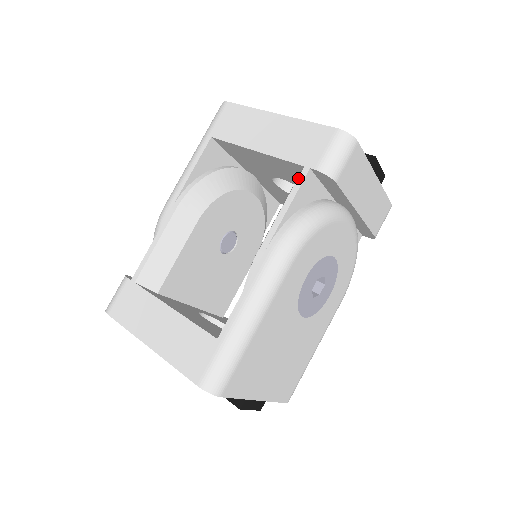
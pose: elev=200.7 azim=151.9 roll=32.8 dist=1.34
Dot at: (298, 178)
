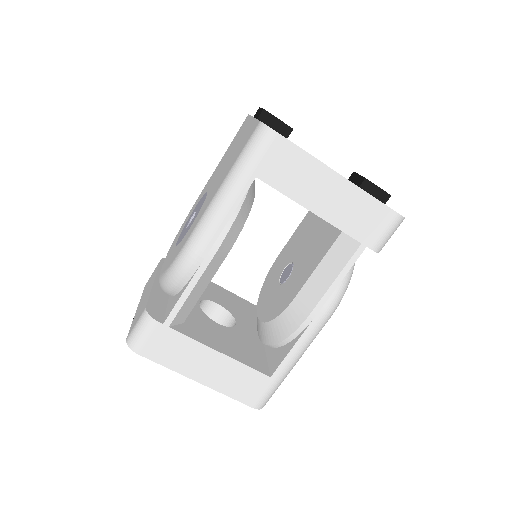
Dot at: (354, 254)
